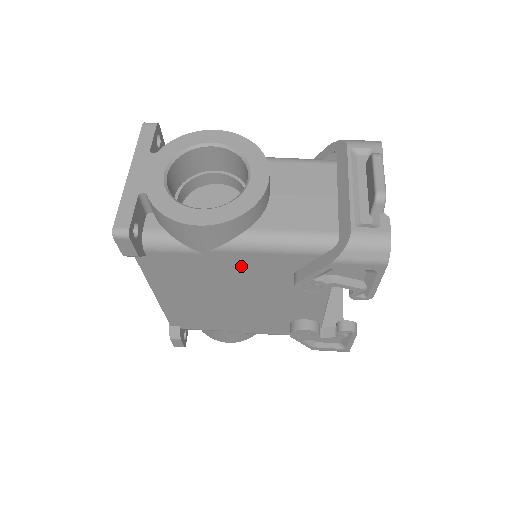
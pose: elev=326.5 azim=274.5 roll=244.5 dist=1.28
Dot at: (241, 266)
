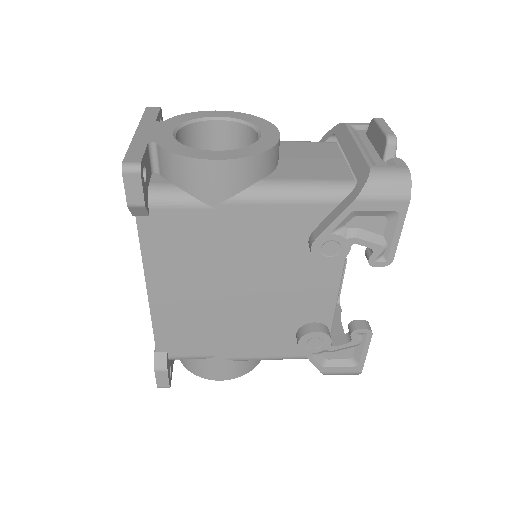
Dot at: (253, 229)
